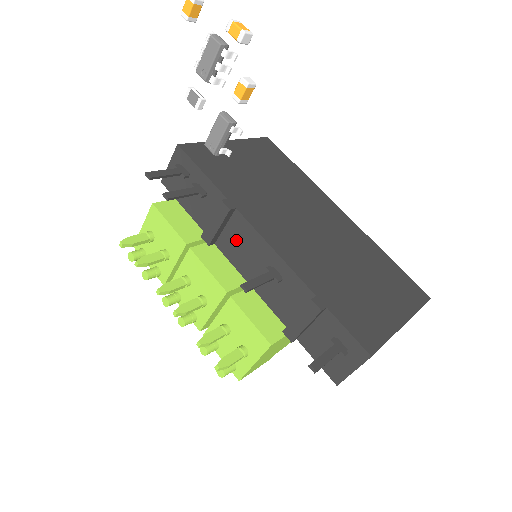
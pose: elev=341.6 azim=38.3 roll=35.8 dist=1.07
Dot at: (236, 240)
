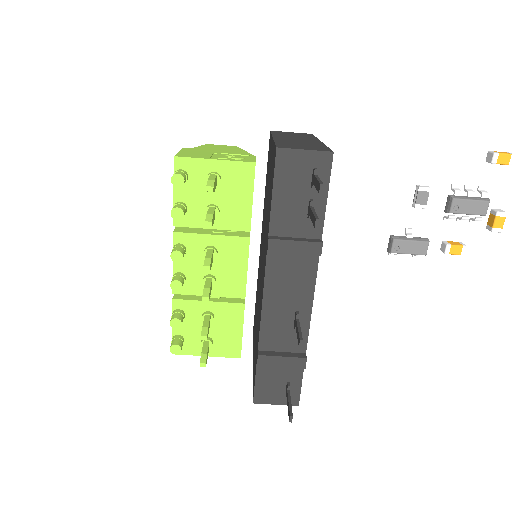
Dot at: (291, 269)
